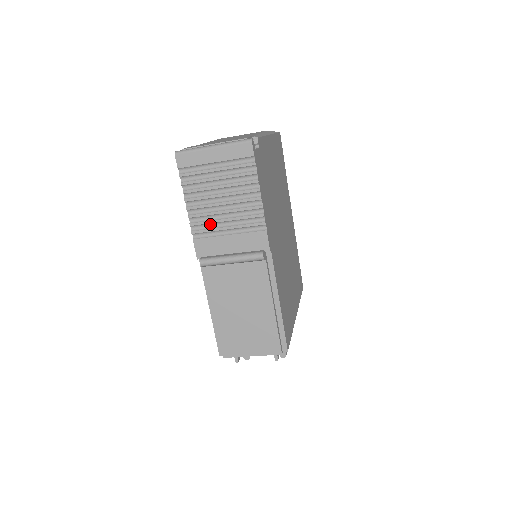
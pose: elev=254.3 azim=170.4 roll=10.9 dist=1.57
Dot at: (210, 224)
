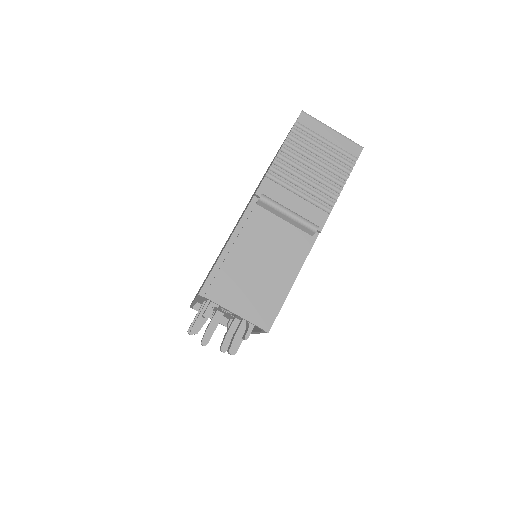
Dot at: (288, 177)
